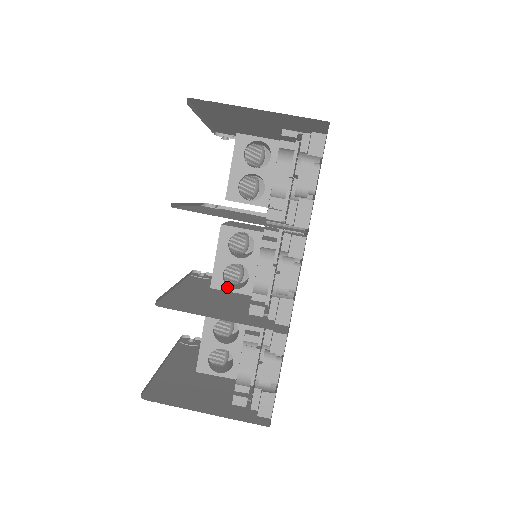
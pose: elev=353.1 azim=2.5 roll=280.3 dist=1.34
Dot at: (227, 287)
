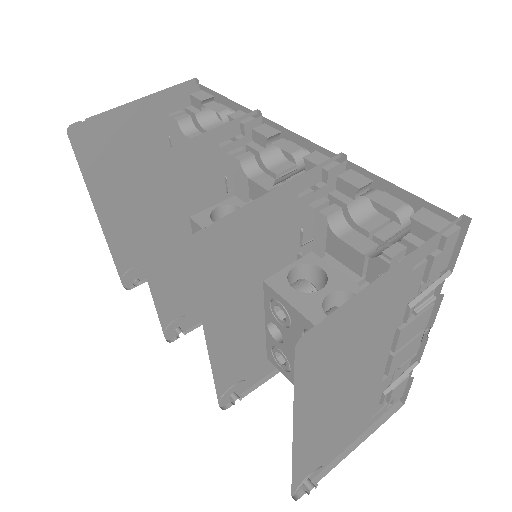
Dot at: occluded
